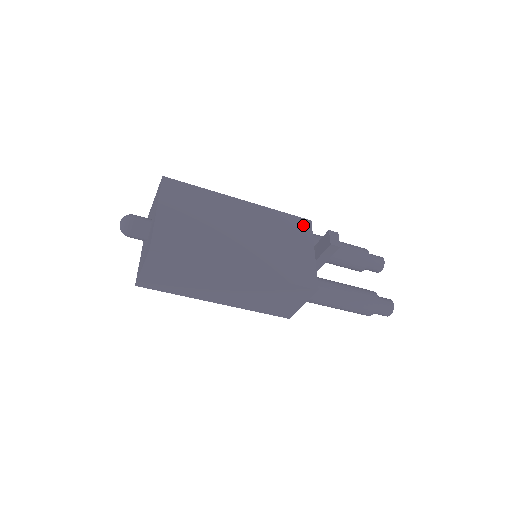
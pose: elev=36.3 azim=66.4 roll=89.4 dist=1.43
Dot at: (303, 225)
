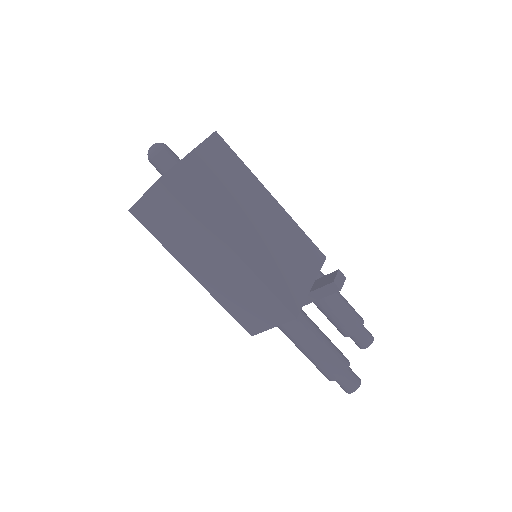
Dot at: (317, 256)
